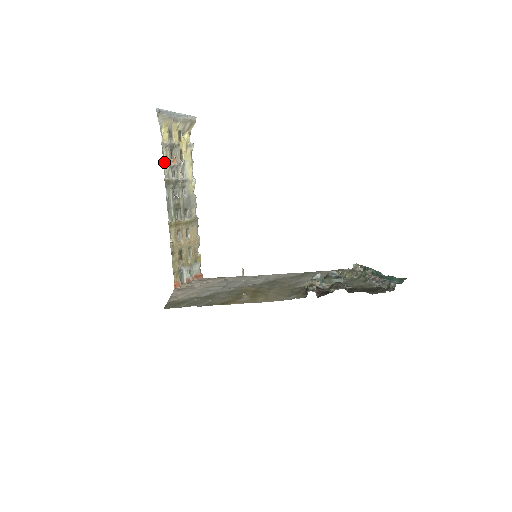
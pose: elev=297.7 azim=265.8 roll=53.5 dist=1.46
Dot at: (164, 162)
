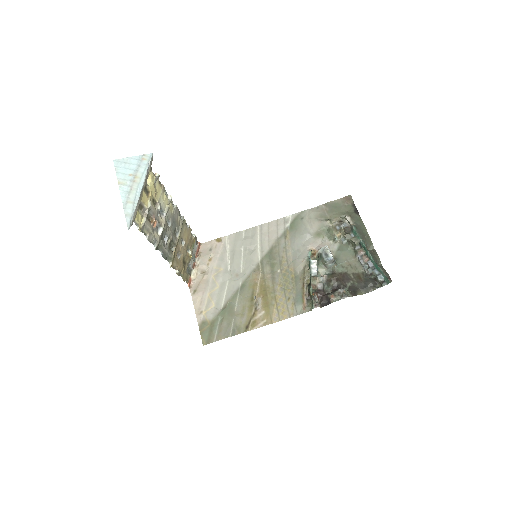
Dot at: (148, 238)
